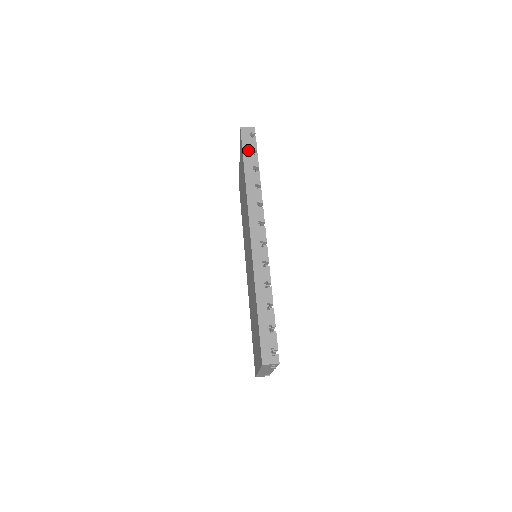
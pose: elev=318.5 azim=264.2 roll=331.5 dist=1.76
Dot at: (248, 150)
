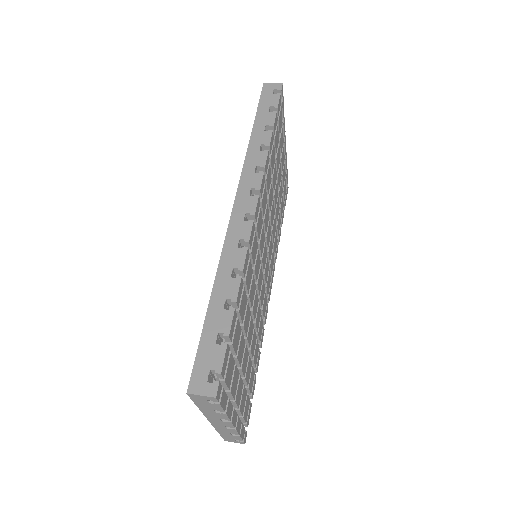
Dot at: (265, 107)
